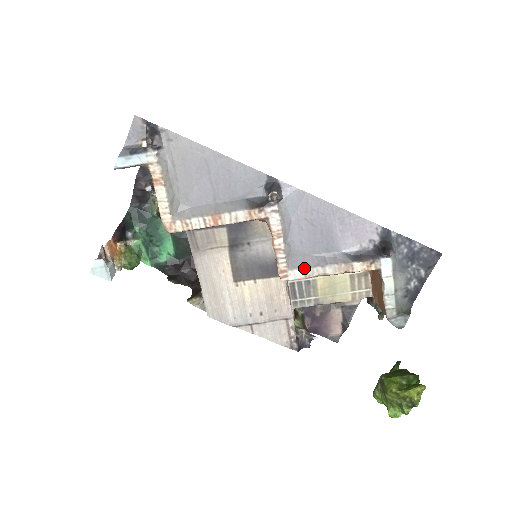
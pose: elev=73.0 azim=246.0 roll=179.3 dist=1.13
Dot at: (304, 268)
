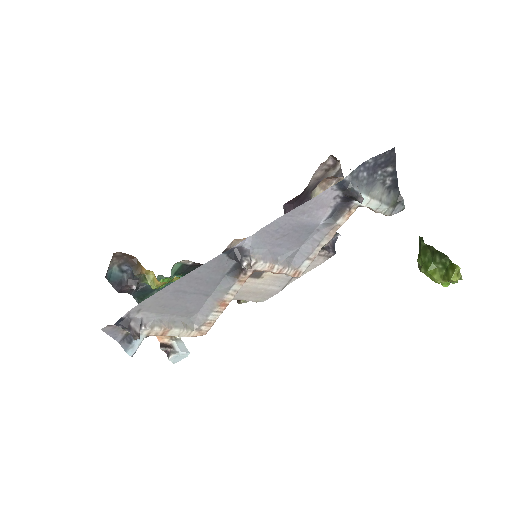
Dot at: (307, 258)
